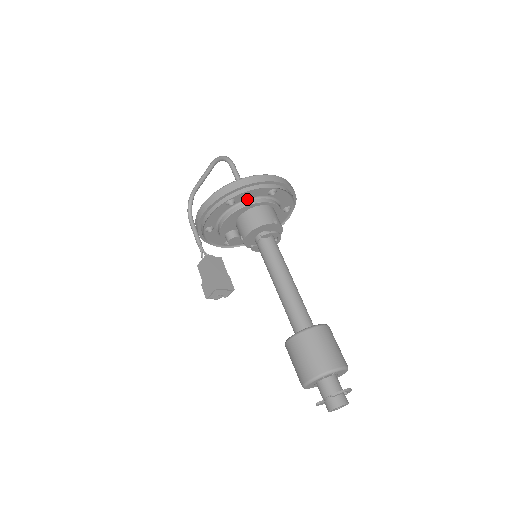
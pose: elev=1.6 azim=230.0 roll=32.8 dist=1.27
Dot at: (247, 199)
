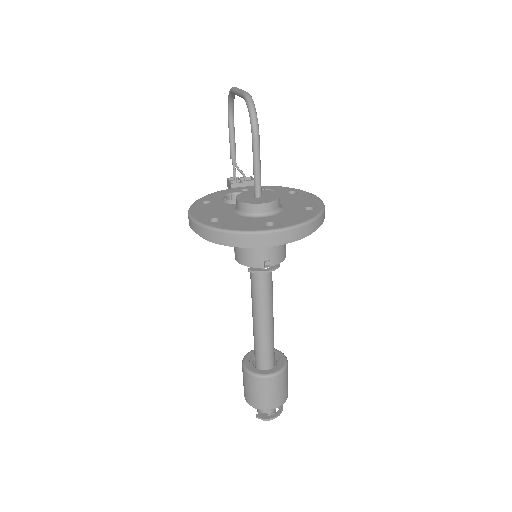
Dot at: occluded
